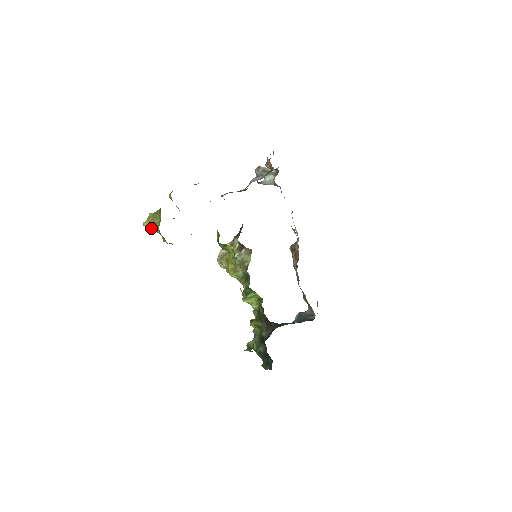
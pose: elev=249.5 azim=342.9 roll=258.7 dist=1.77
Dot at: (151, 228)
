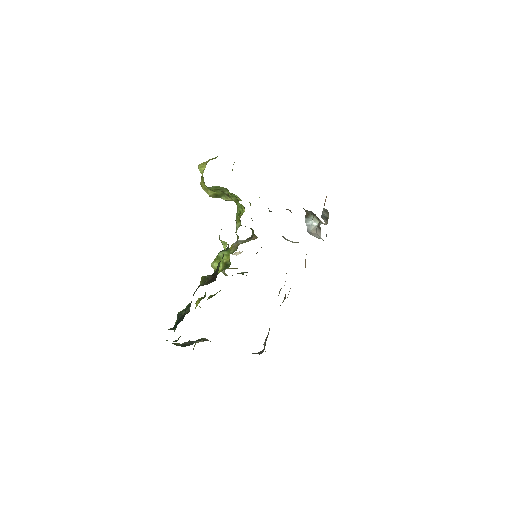
Dot at: (201, 169)
